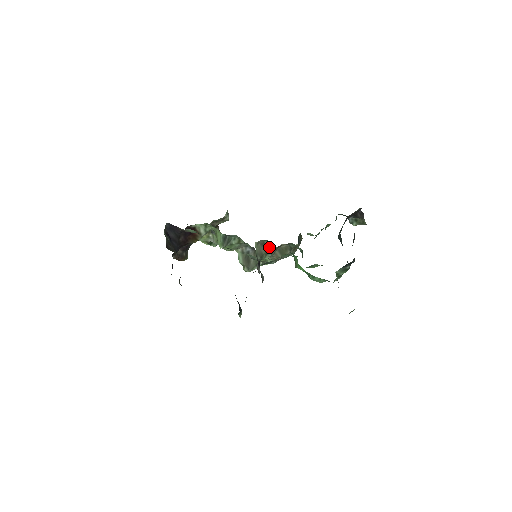
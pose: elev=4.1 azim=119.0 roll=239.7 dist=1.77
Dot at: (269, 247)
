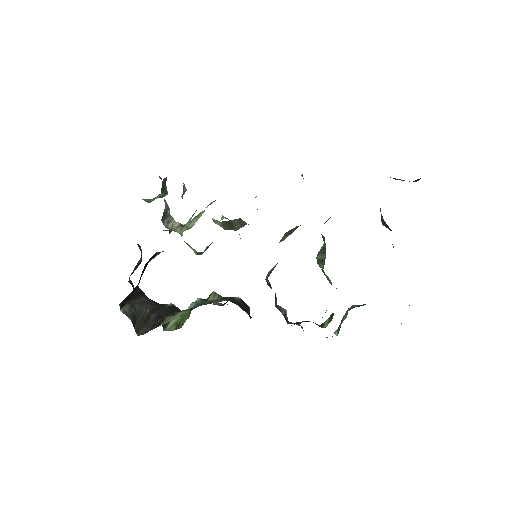
Dot at: occluded
